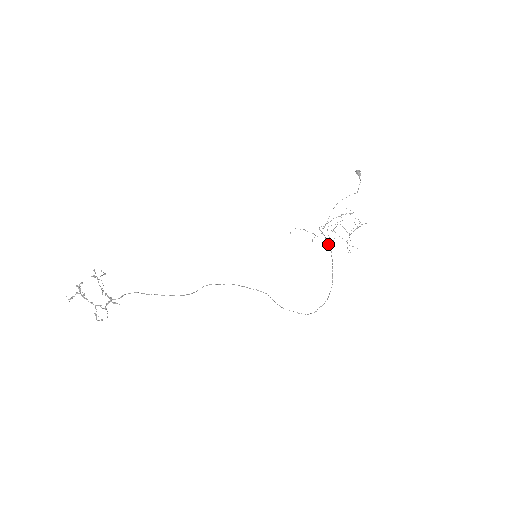
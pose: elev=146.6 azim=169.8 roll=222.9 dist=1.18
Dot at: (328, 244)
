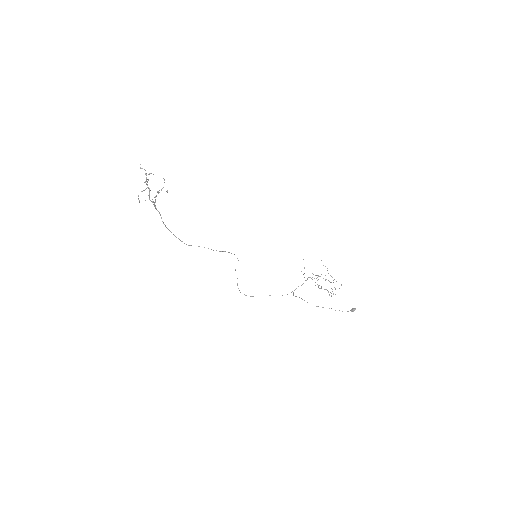
Dot at: occluded
